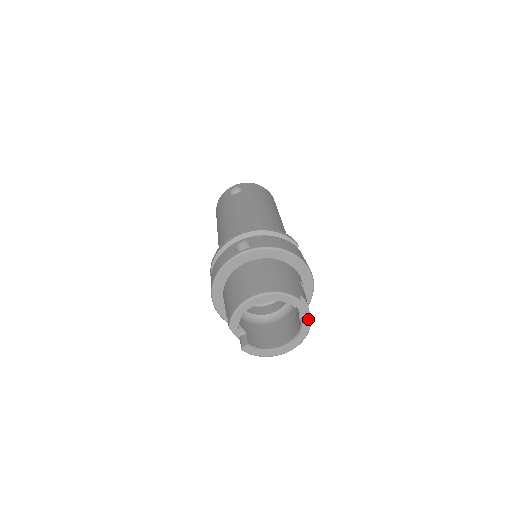
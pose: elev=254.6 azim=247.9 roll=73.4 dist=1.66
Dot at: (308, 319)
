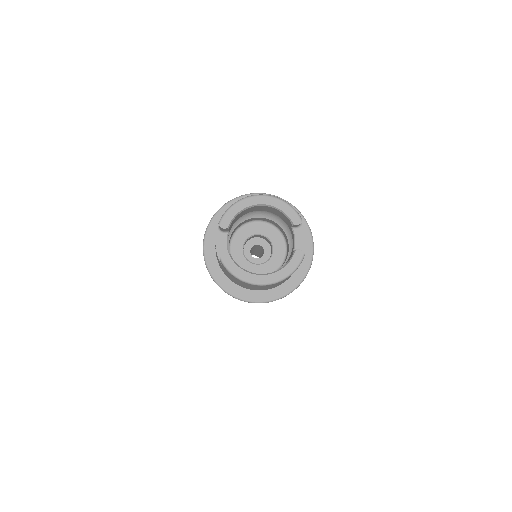
Dot at: occluded
